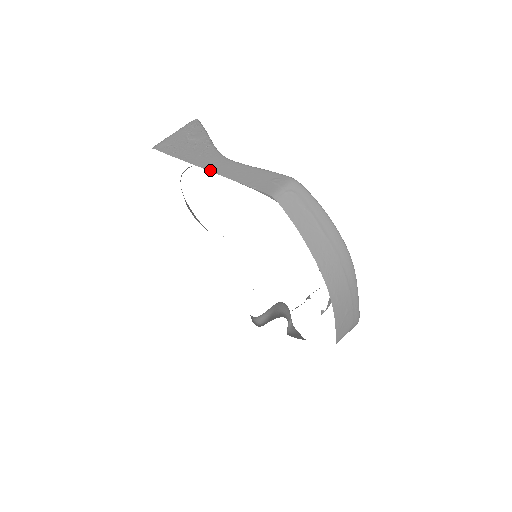
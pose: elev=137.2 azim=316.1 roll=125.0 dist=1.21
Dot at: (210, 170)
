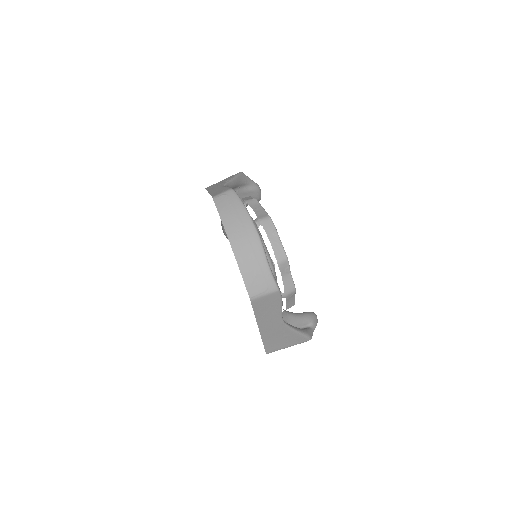
Dot at: (209, 192)
